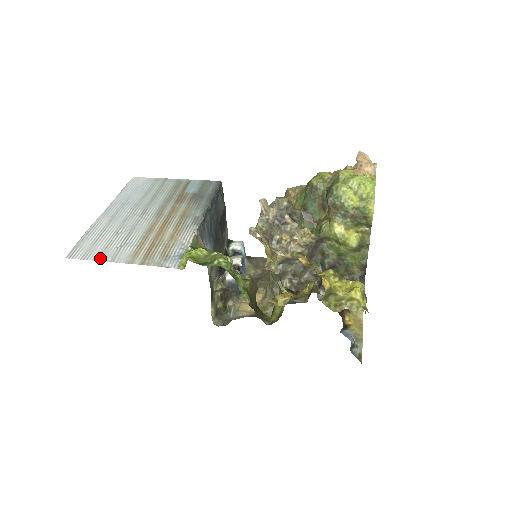
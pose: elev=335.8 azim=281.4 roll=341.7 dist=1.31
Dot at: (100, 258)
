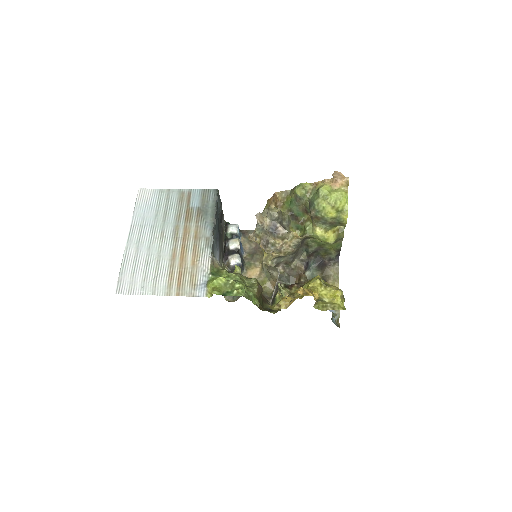
Dot at: (143, 292)
